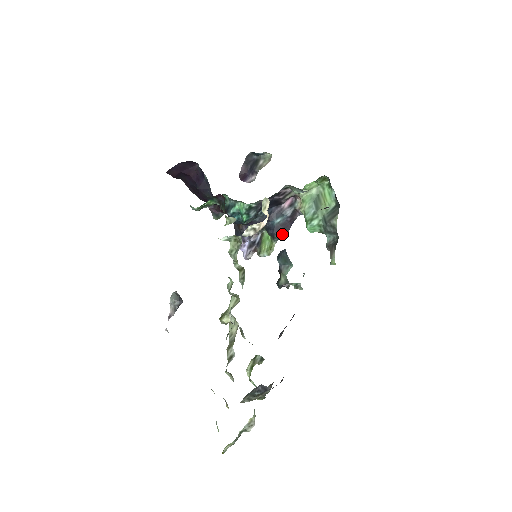
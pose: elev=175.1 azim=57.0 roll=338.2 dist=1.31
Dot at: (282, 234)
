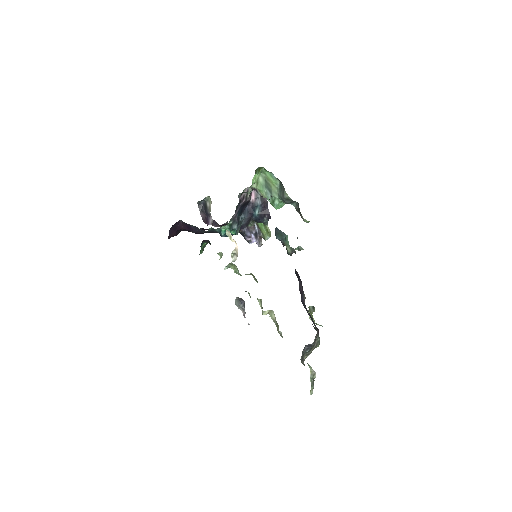
Dot at: (267, 218)
